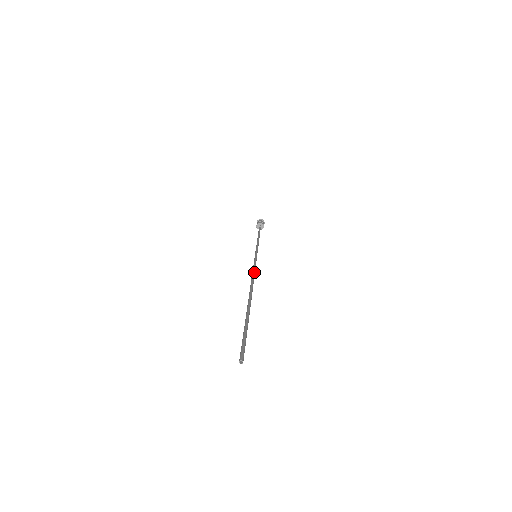
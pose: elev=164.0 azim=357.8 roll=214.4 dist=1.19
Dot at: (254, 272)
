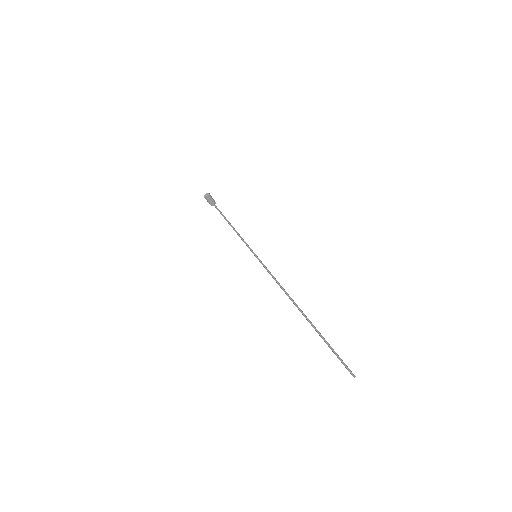
Dot at: (277, 281)
